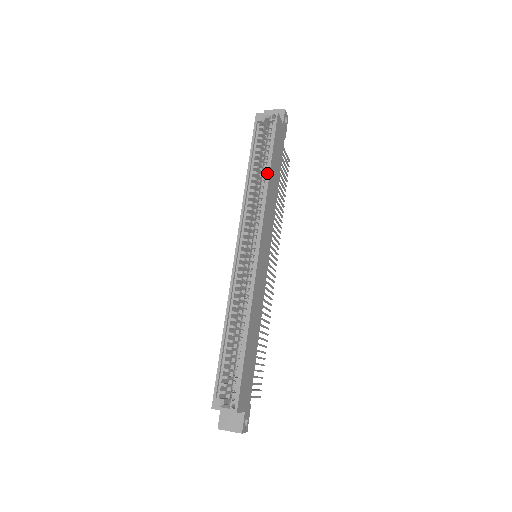
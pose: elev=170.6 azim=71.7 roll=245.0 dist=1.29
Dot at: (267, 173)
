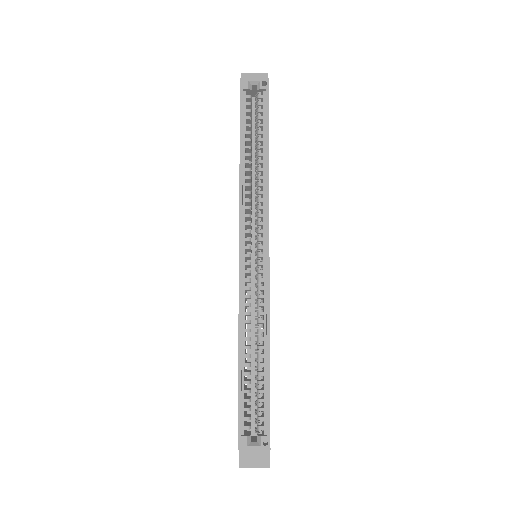
Dot at: (266, 155)
